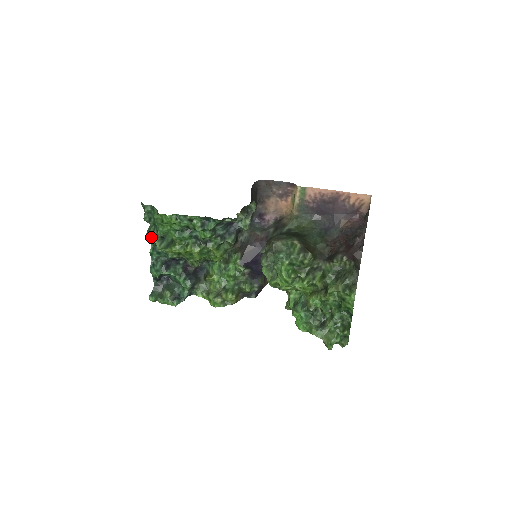
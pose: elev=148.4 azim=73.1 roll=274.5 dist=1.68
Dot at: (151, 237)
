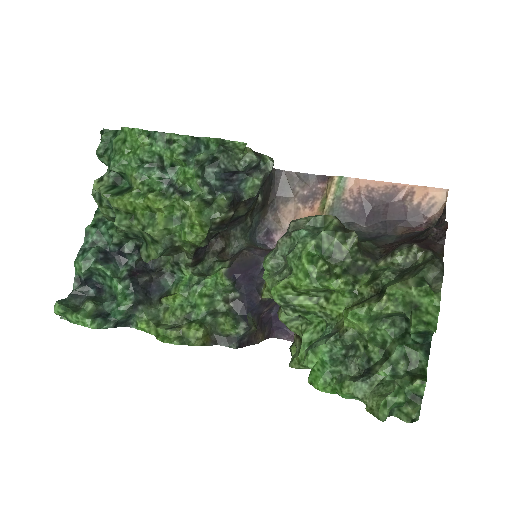
Dot at: (97, 182)
